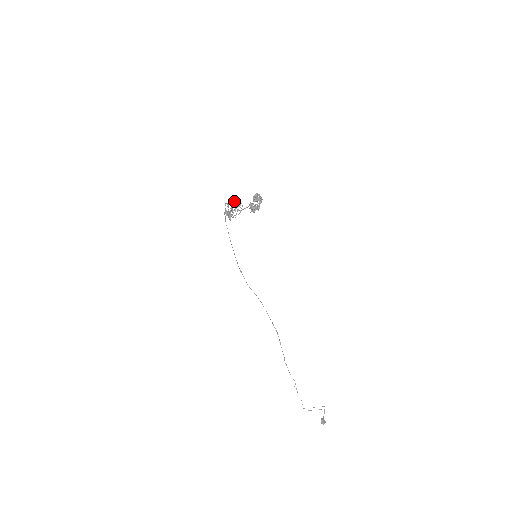
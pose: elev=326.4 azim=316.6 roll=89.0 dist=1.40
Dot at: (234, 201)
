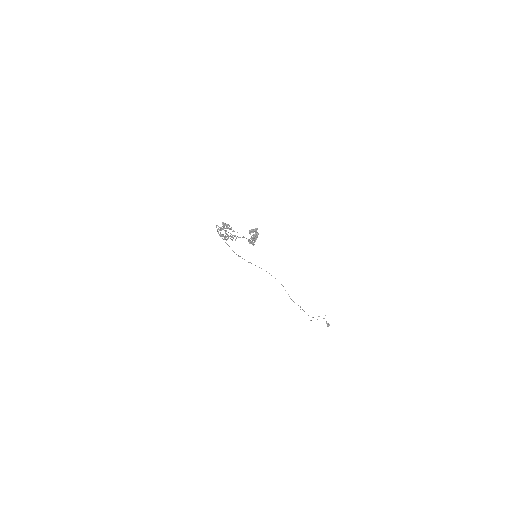
Dot at: (225, 224)
